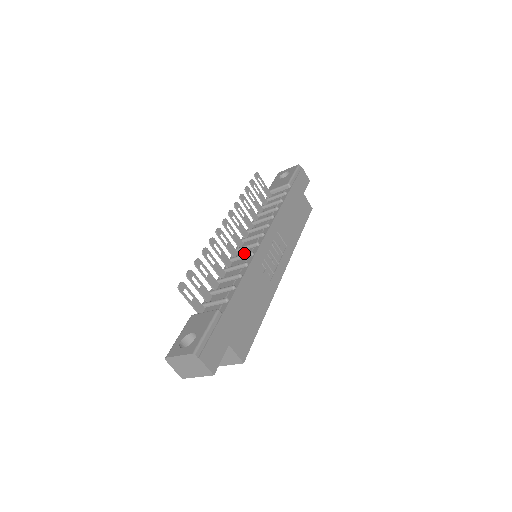
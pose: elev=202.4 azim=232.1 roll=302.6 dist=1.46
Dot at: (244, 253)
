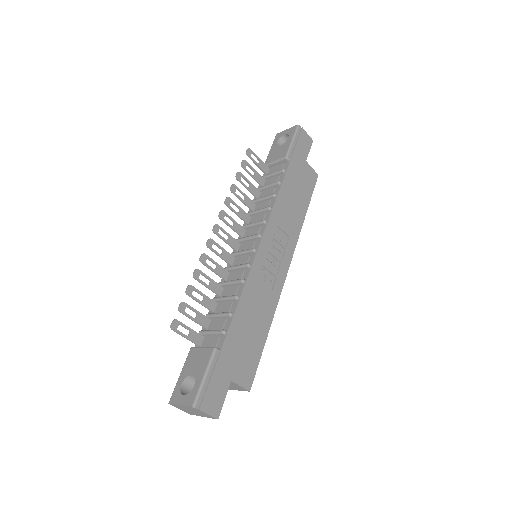
Dot at: (241, 261)
